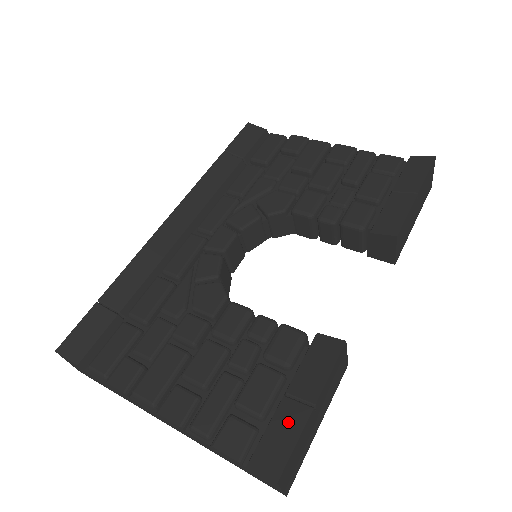
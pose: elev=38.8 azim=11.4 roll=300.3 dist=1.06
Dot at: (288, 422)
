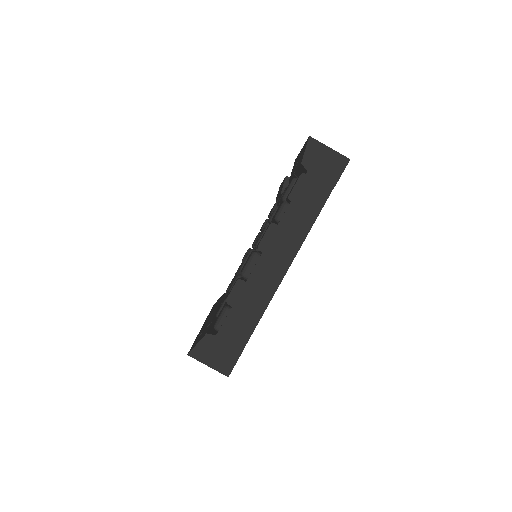
Dot at: occluded
